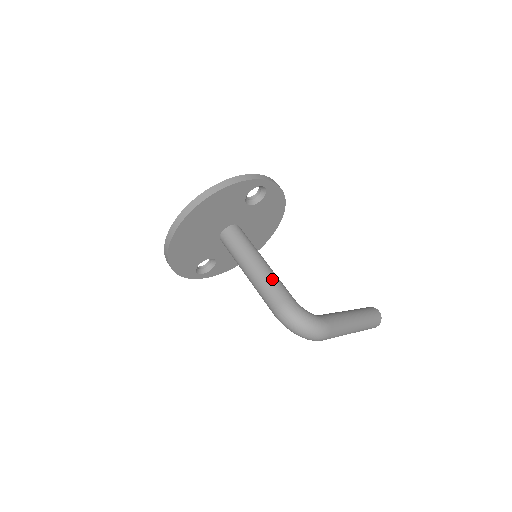
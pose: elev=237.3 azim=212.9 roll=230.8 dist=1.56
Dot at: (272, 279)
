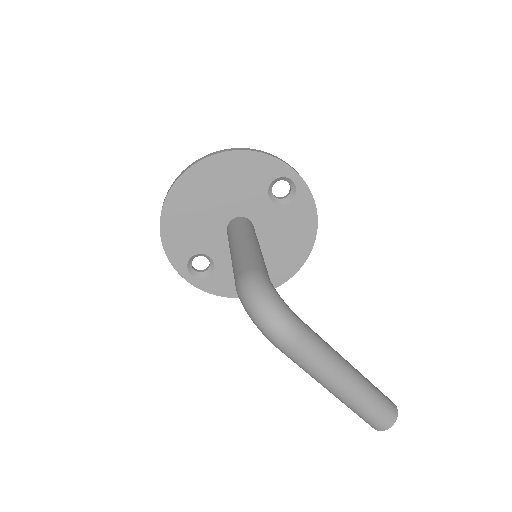
Dot at: (255, 253)
